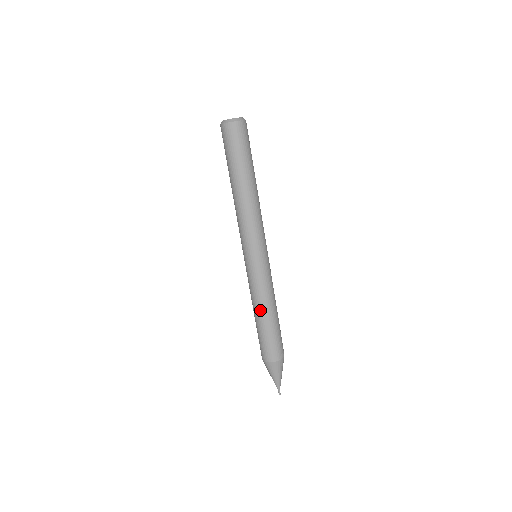
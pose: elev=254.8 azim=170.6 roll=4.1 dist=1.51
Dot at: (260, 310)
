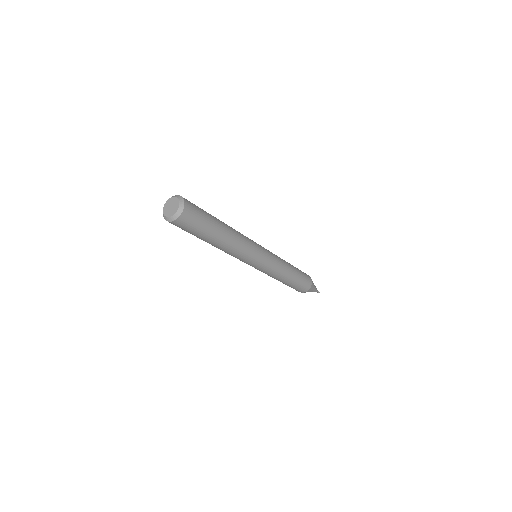
Dot at: occluded
